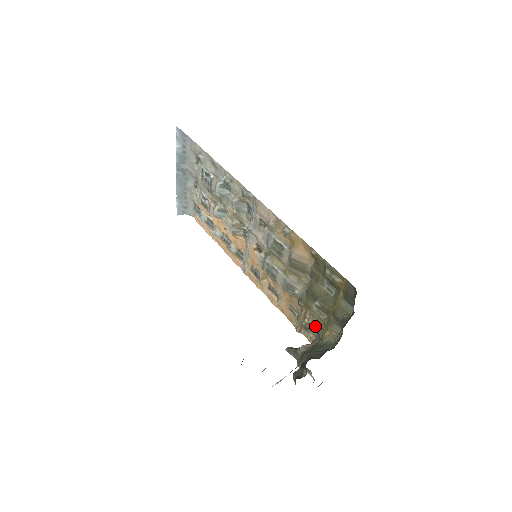
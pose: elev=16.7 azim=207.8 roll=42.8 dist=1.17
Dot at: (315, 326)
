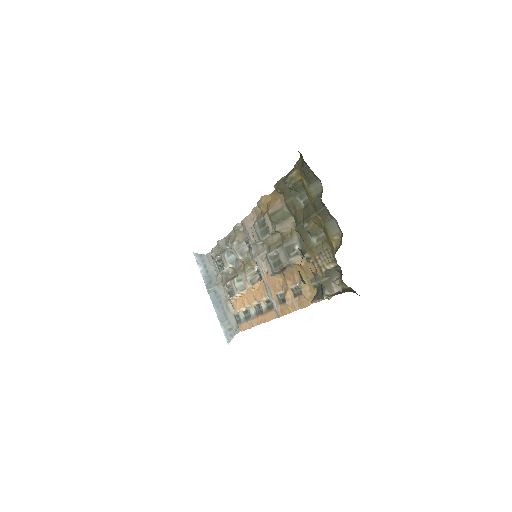
Dot at: (329, 262)
